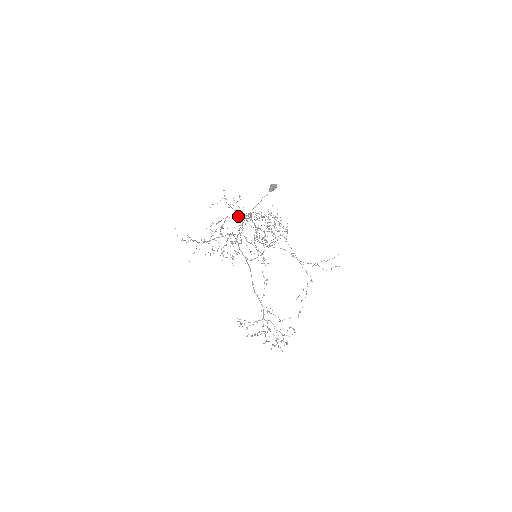
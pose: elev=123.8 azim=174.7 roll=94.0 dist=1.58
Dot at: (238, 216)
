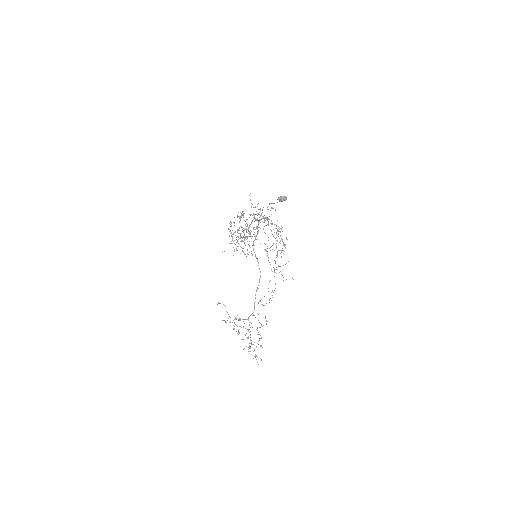
Dot at: (263, 222)
